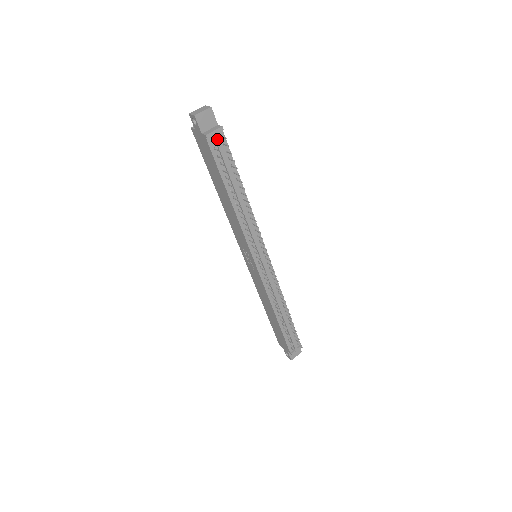
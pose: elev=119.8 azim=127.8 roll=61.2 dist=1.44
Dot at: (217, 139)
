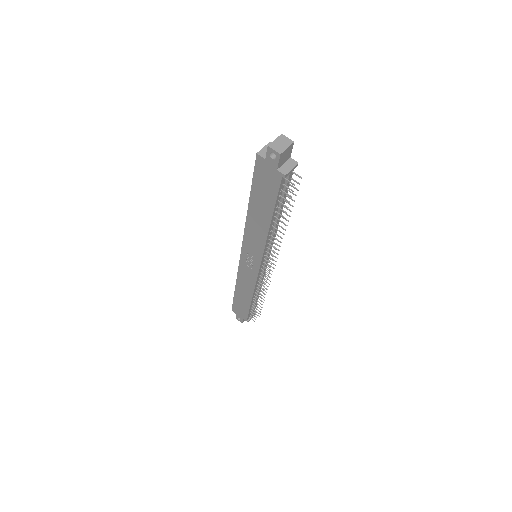
Dot at: (290, 176)
